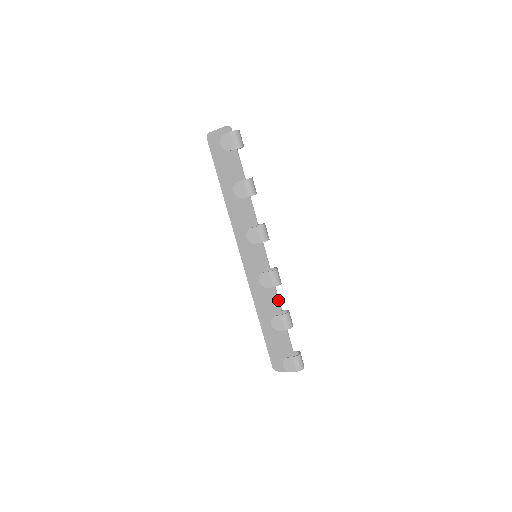
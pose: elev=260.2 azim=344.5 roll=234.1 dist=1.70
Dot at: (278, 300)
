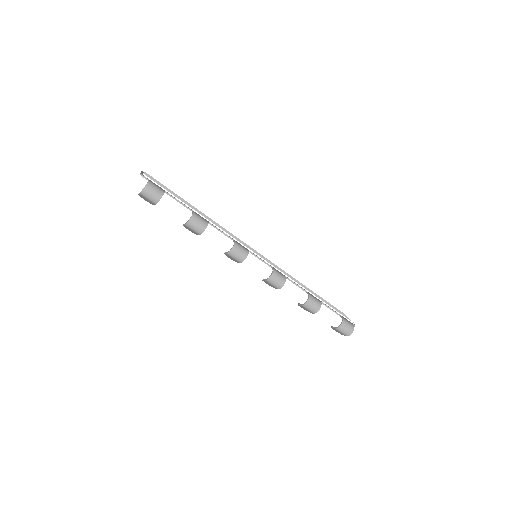
Dot at: occluded
